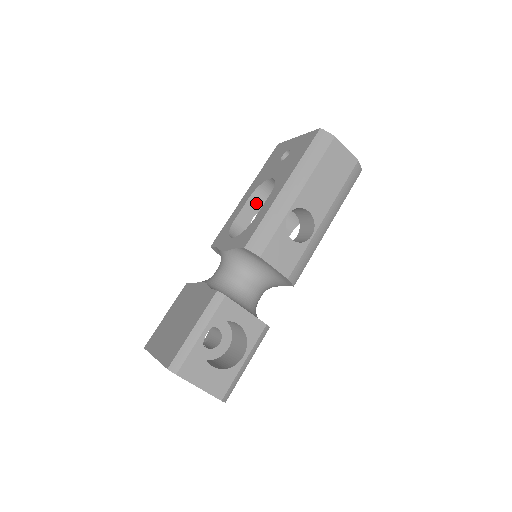
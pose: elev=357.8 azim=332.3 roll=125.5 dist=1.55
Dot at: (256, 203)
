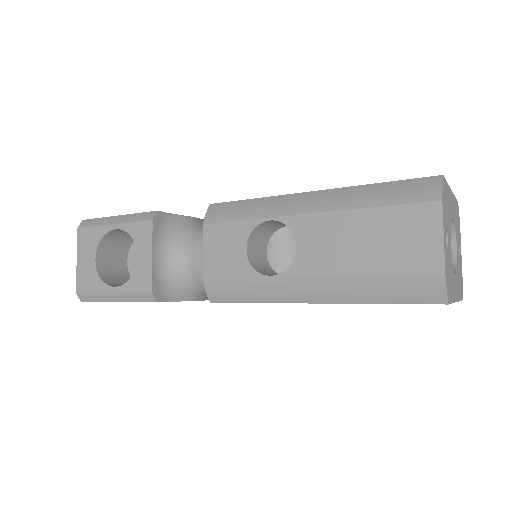
Dot at: occluded
